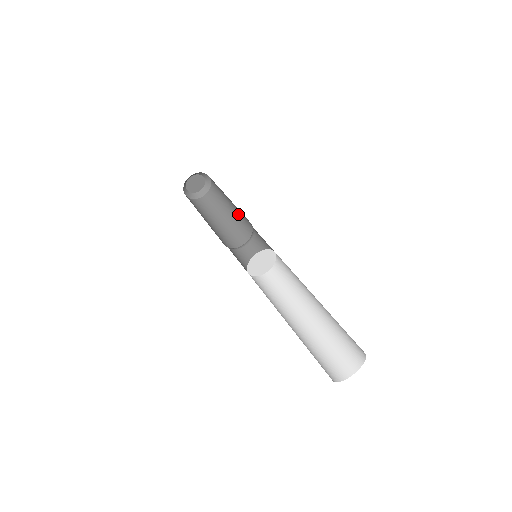
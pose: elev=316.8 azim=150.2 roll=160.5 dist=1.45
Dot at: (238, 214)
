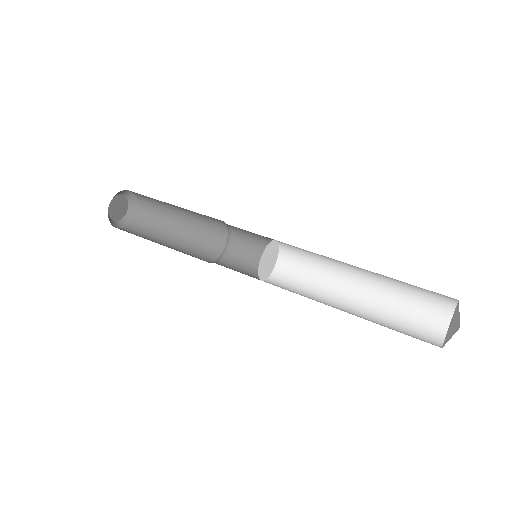
Dot at: (193, 238)
